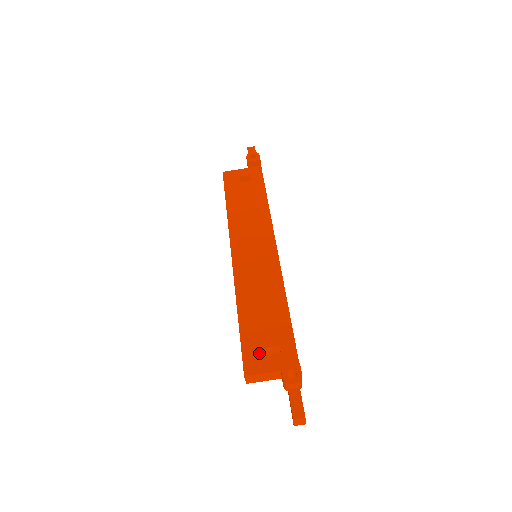
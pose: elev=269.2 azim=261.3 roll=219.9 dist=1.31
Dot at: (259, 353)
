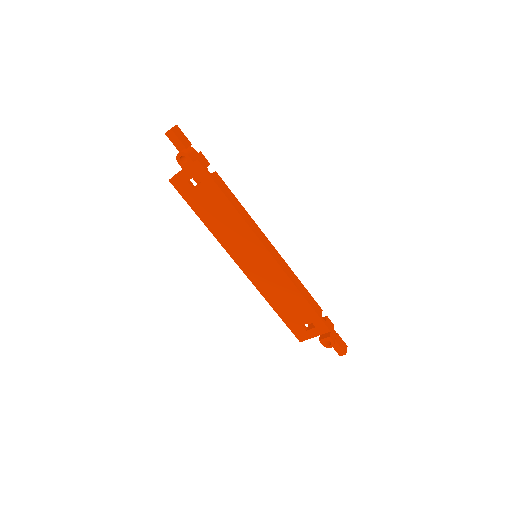
Dot at: (301, 329)
